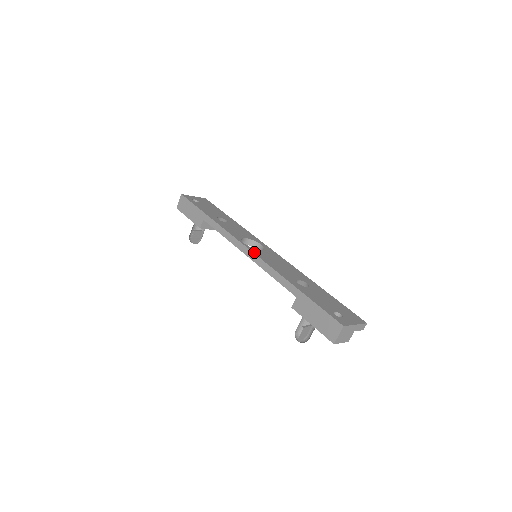
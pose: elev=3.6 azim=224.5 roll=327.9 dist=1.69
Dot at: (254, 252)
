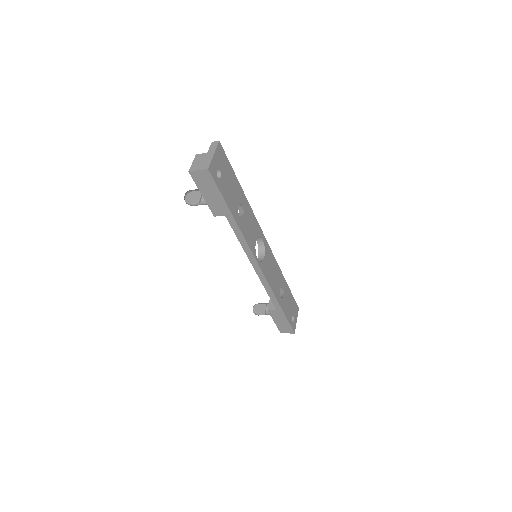
Dot at: (264, 272)
